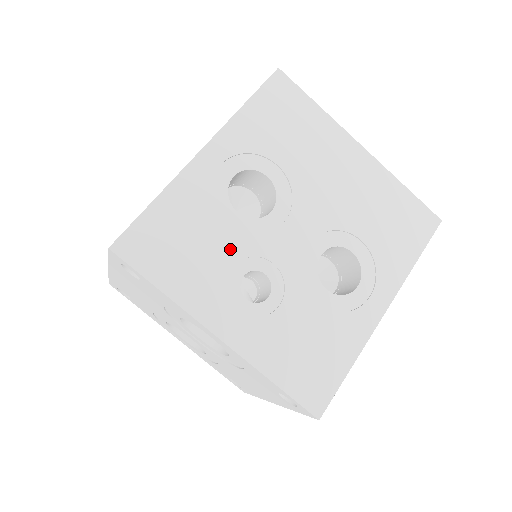
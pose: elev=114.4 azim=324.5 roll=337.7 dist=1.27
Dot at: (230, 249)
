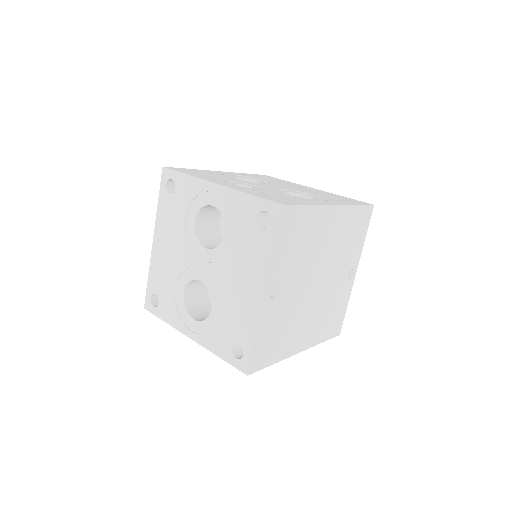
Dot at: (230, 179)
